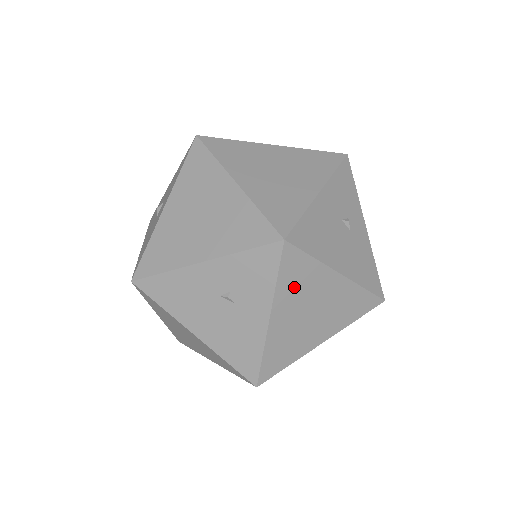
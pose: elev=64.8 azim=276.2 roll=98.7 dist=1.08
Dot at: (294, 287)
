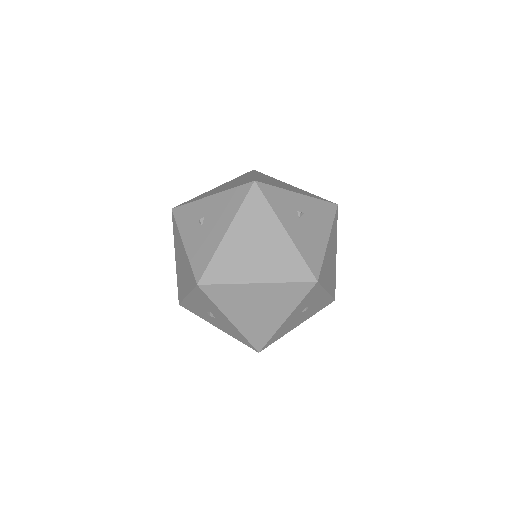
Dot at: (325, 275)
